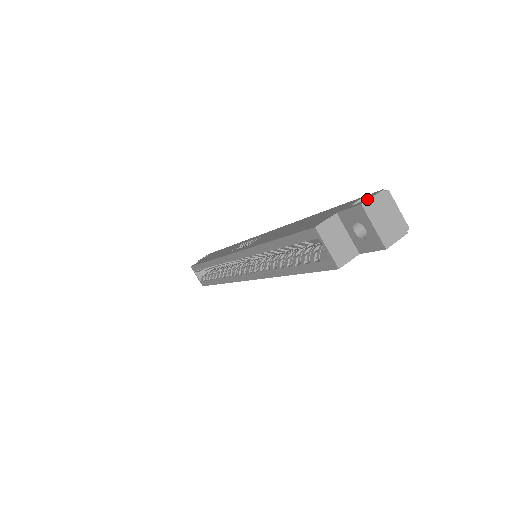
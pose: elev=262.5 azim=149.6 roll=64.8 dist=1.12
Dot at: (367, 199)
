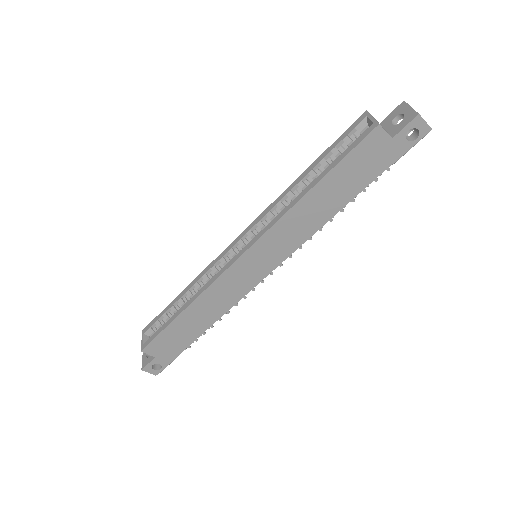
Dot at: occluded
